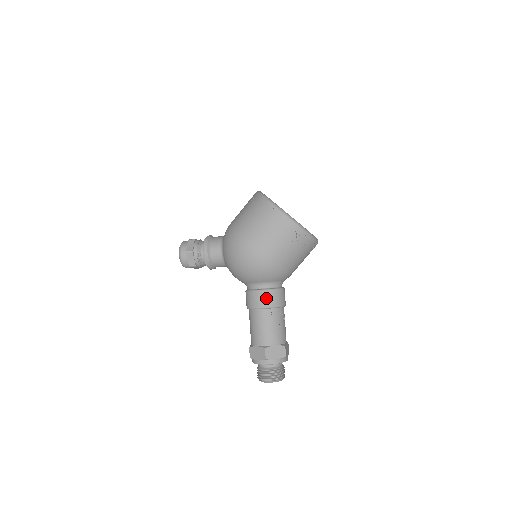
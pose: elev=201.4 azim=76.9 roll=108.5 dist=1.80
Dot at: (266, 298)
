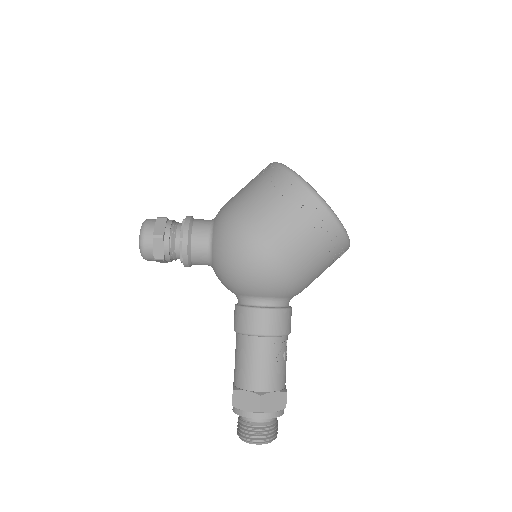
Dot at: (270, 321)
